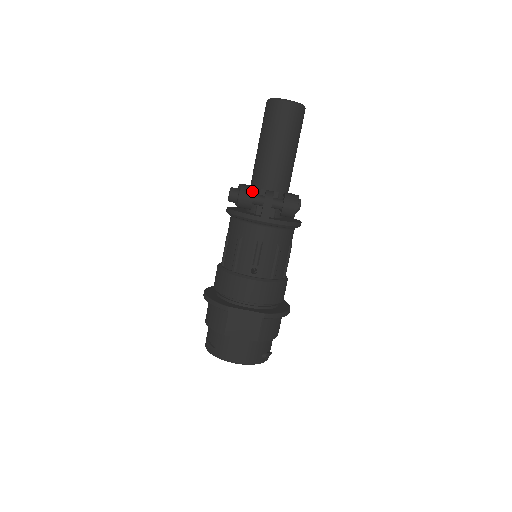
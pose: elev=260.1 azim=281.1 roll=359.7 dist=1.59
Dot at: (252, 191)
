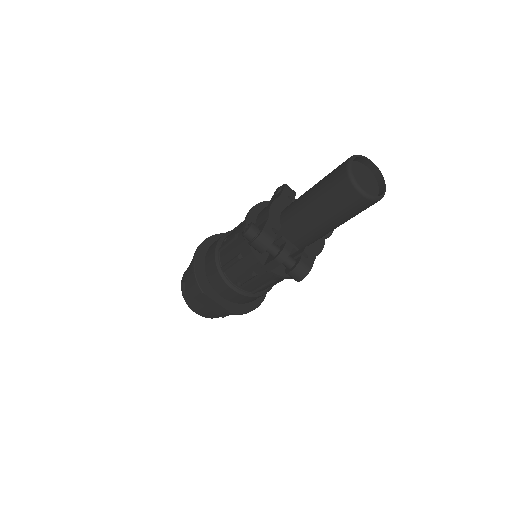
Dot at: (267, 245)
